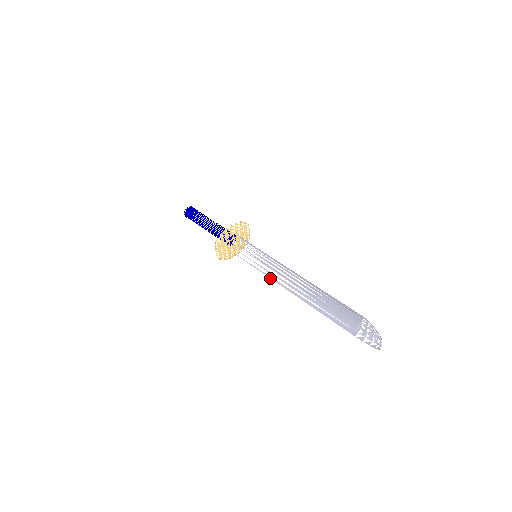
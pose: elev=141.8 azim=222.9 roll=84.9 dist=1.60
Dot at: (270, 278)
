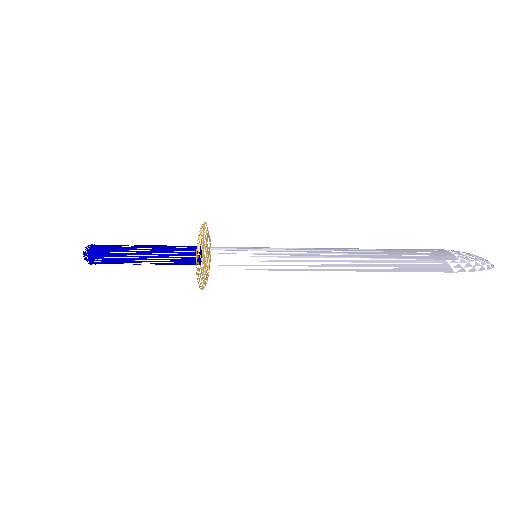
Dot at: (300, 270)
